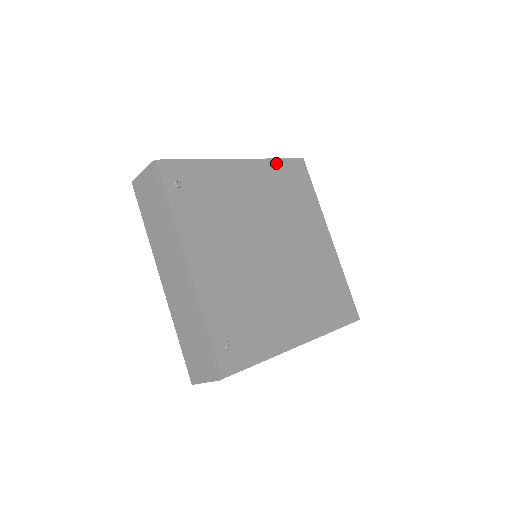
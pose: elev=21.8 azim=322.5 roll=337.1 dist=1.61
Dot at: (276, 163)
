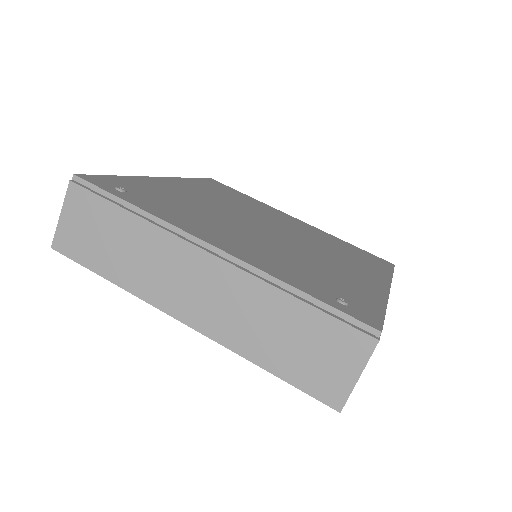
Dot at: (194, 180)
